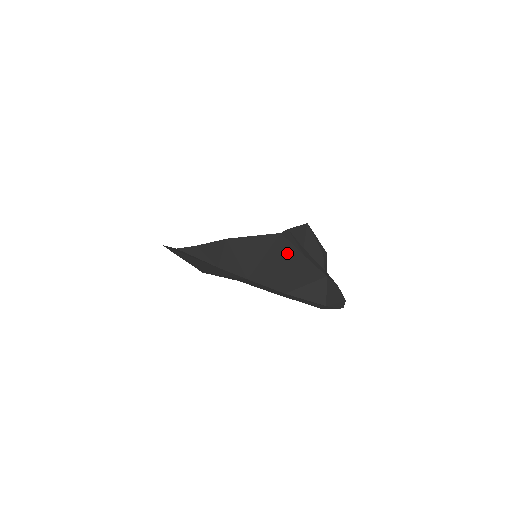
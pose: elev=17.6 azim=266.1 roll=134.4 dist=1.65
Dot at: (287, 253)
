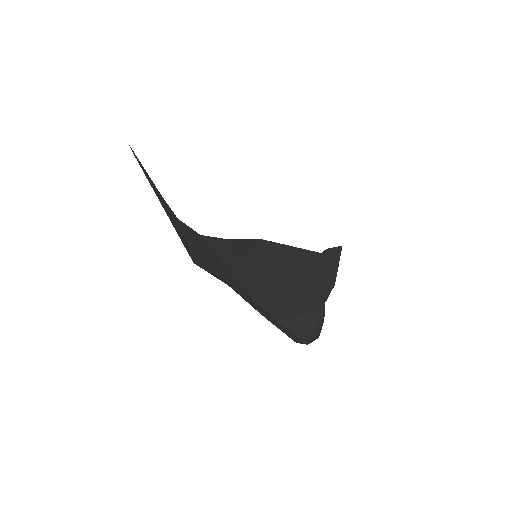
Dot at: (310, 277)
